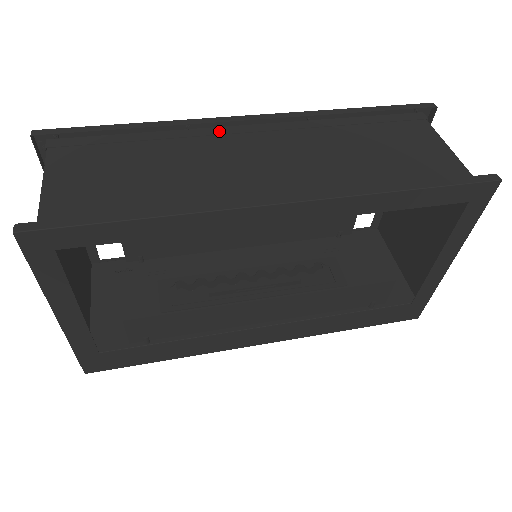
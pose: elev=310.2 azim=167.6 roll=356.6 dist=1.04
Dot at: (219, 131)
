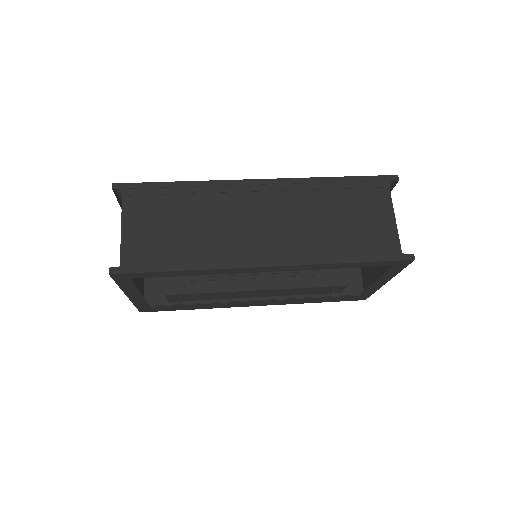
Dot at: (237, 188)
